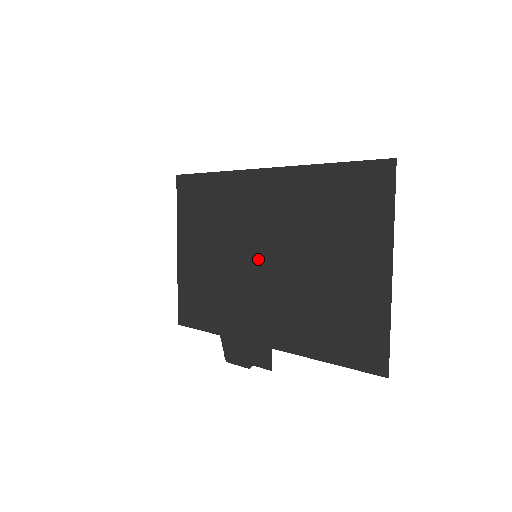
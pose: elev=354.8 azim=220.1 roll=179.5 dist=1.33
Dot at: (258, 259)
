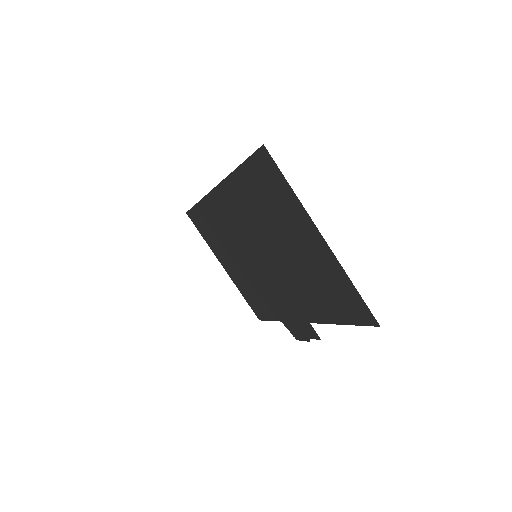
Dot at: (258, 258)
